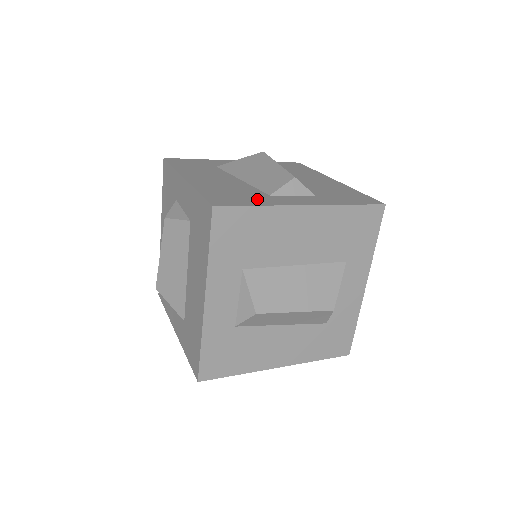
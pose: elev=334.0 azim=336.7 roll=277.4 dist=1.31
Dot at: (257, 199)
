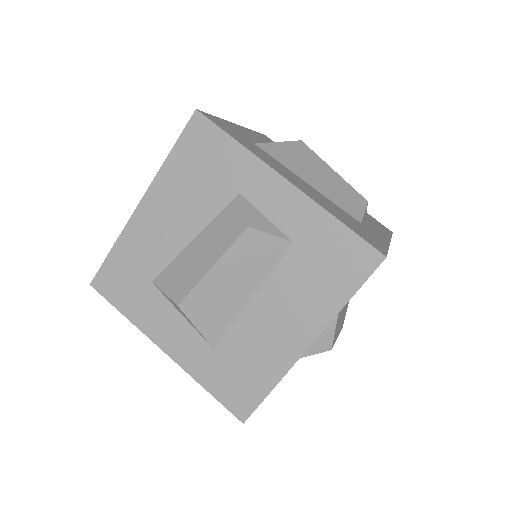
Dot at: (371, 234)
